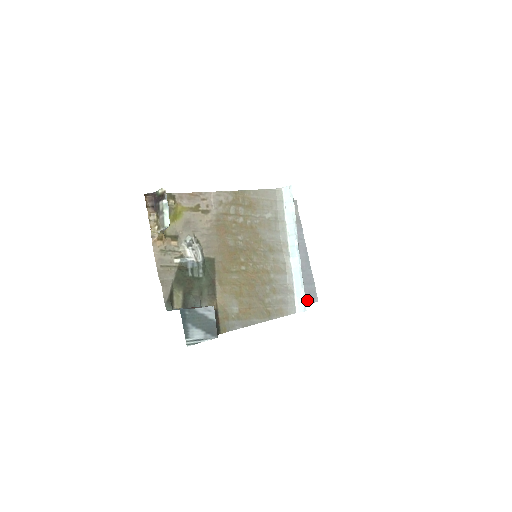
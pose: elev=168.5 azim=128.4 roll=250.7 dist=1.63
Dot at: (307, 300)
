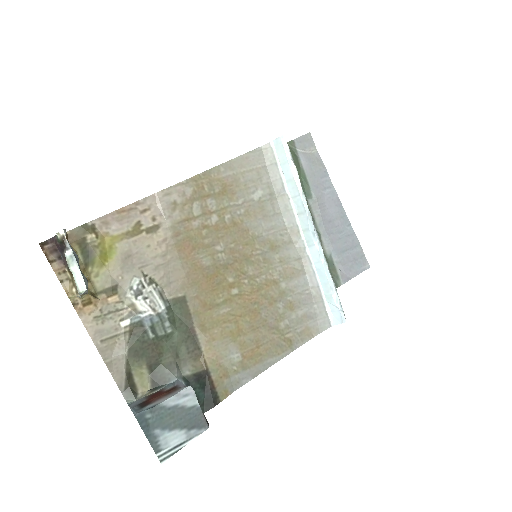
Dot at: (353, 271)
